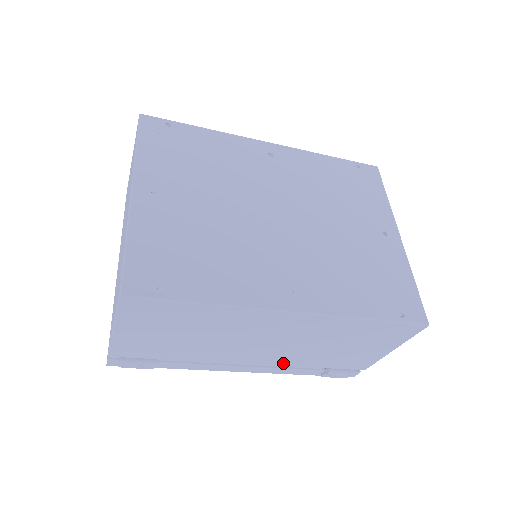
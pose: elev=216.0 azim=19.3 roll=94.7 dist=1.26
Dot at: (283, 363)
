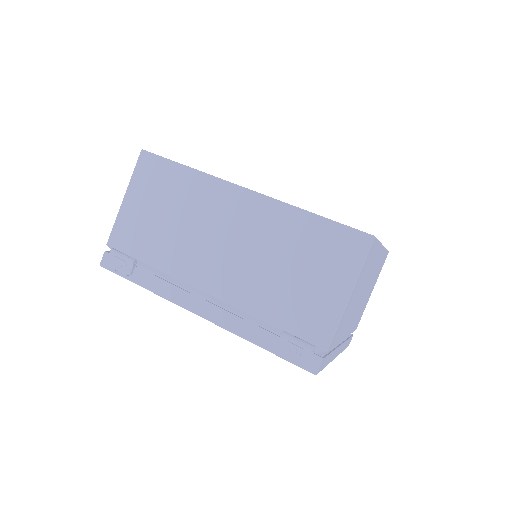
Dot at: (237, 300)
